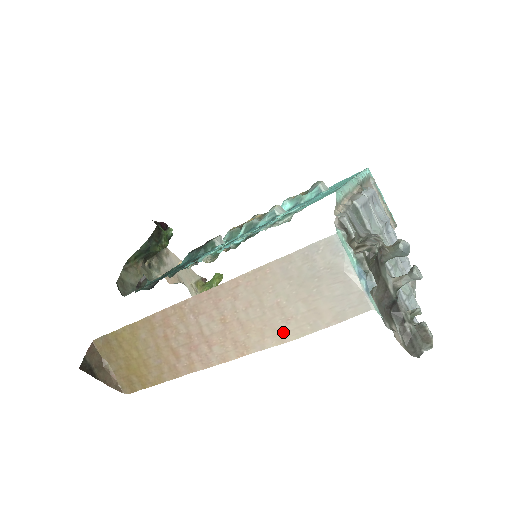
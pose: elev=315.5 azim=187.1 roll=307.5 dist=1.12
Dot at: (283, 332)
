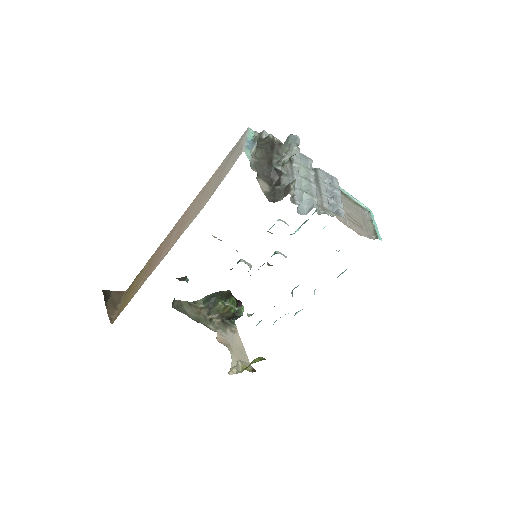
Dot at: (201, 207)
